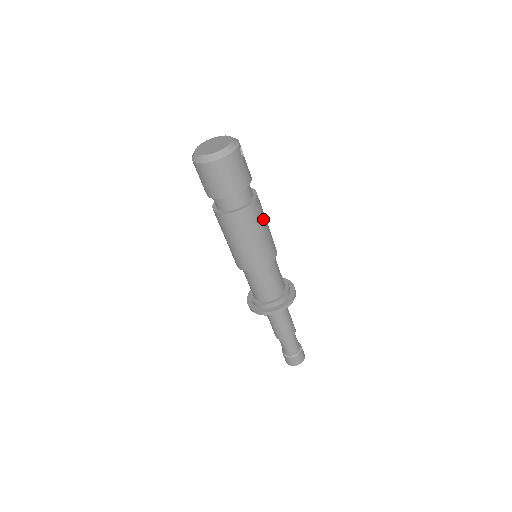
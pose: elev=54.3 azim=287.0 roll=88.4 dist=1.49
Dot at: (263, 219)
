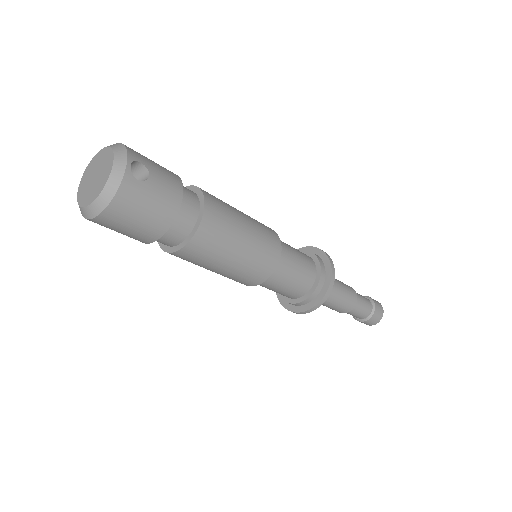
Dot at: (232, 232)
